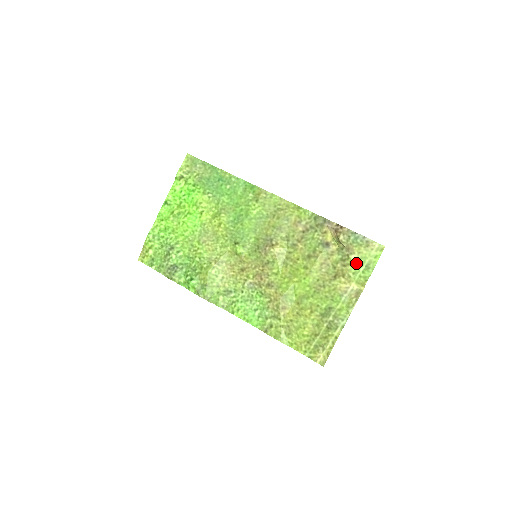
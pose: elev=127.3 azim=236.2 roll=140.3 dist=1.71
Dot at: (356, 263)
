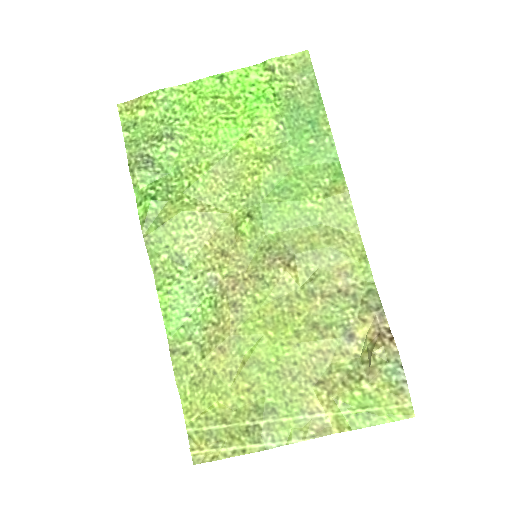
Dot at: (361, 397)
